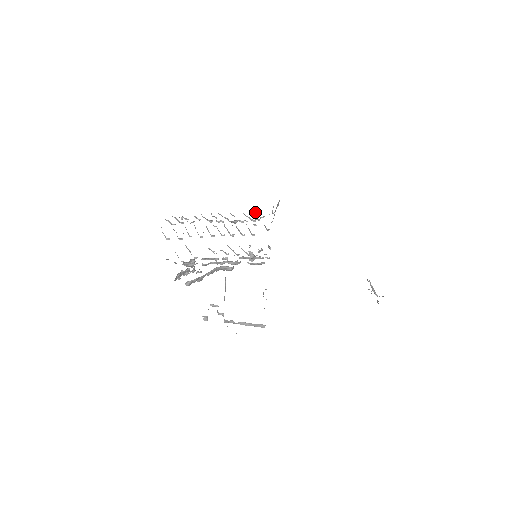
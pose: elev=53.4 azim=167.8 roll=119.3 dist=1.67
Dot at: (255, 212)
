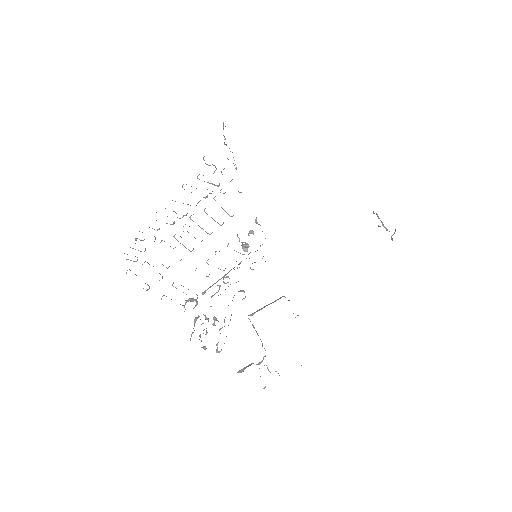
Dot at: (210, 165)
